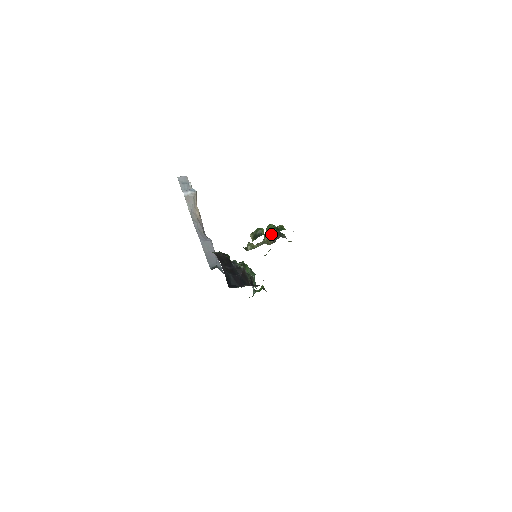
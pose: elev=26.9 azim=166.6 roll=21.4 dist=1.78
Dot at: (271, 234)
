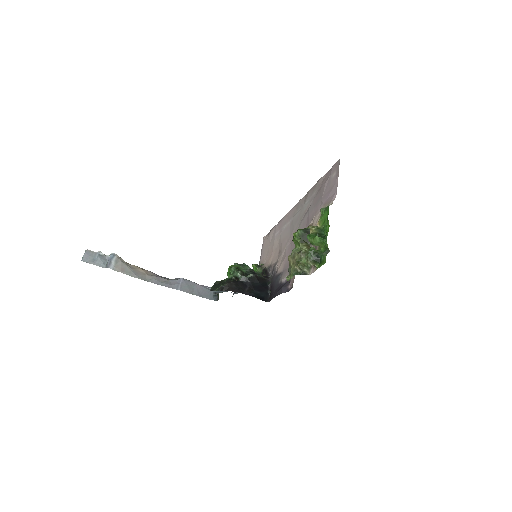
Dot at: (301, 239)
